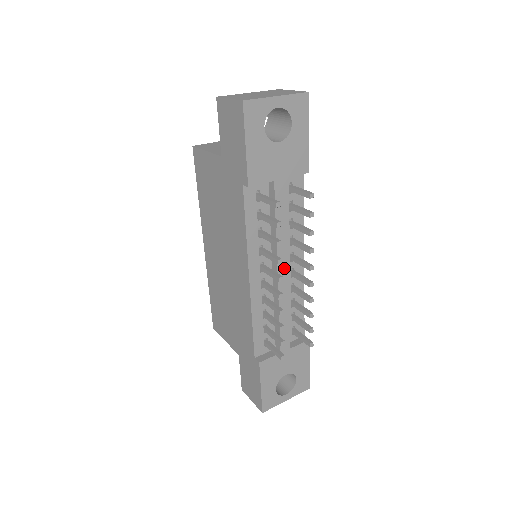
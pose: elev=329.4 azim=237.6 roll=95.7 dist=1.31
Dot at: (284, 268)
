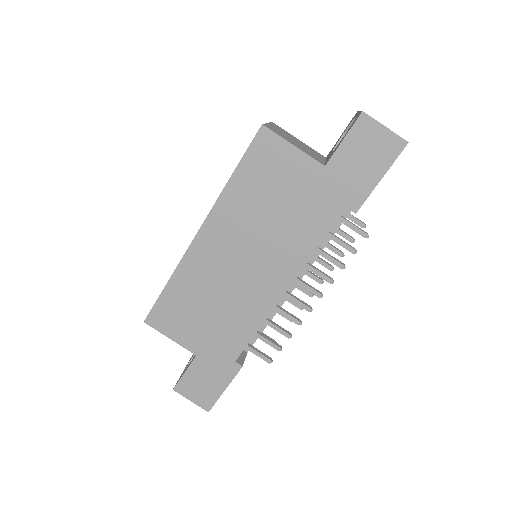
Dot at: occluded
